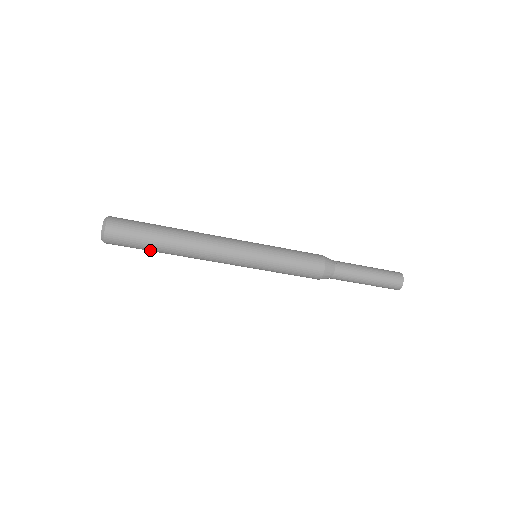
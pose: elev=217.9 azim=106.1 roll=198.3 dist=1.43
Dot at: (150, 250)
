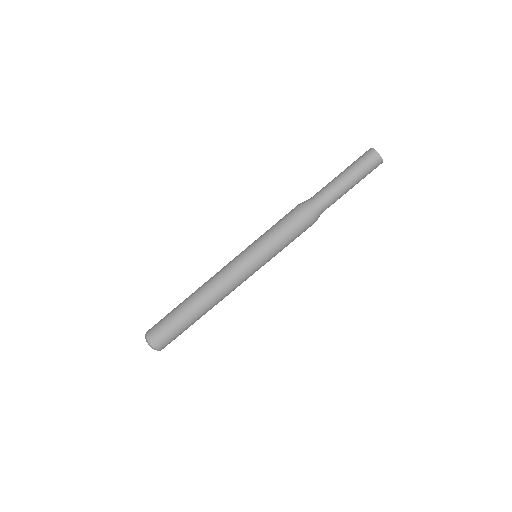
Dot at: (184, 323)
